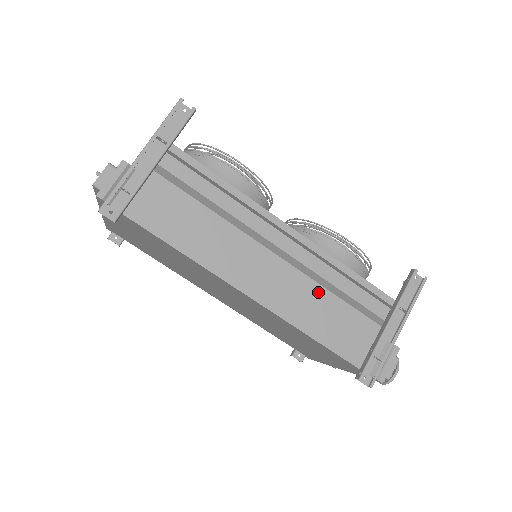
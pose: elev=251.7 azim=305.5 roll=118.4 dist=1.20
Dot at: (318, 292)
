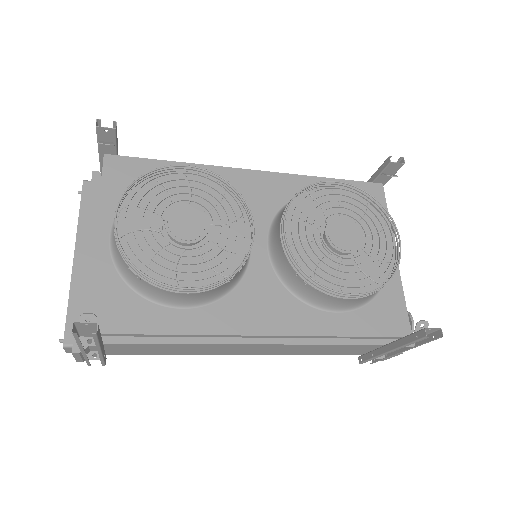
Dot at: (311, 346)
